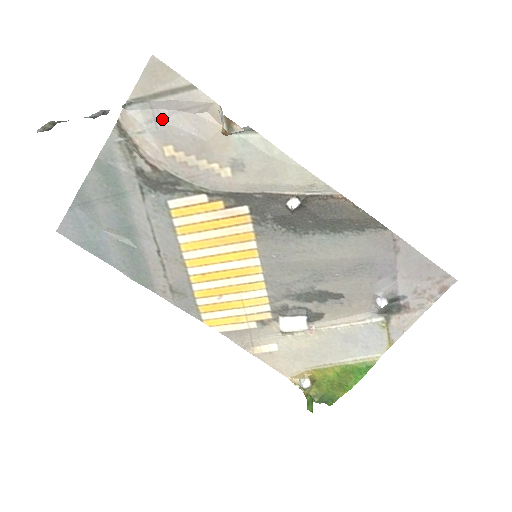
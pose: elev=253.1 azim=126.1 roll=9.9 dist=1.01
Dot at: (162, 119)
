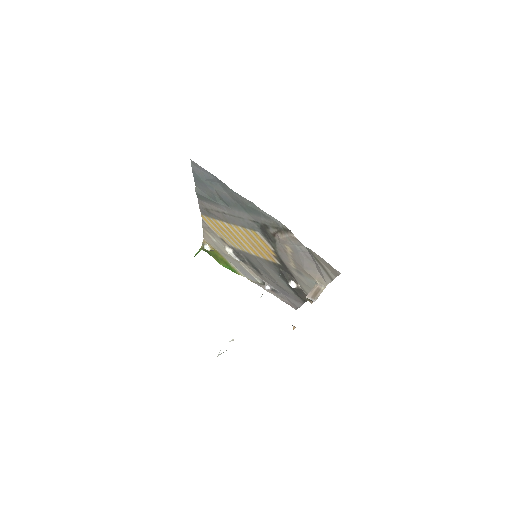
Dot at: (306, 255)
